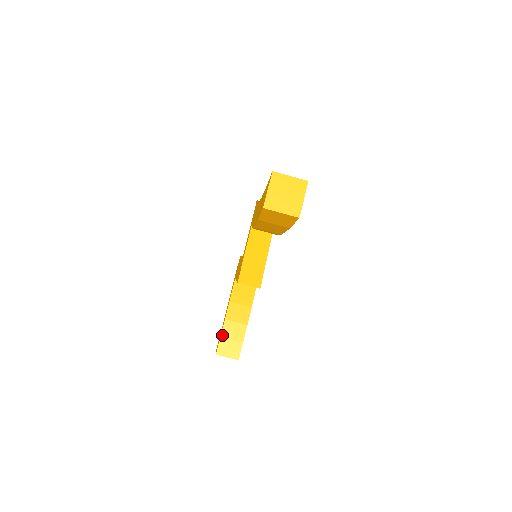
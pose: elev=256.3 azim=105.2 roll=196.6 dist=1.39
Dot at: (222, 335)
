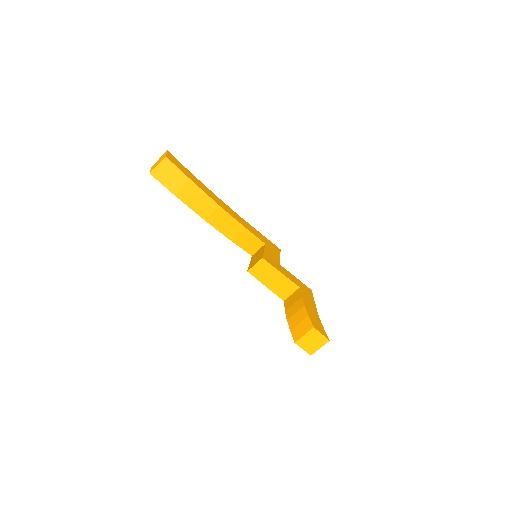
Dot at: (291, 329)
